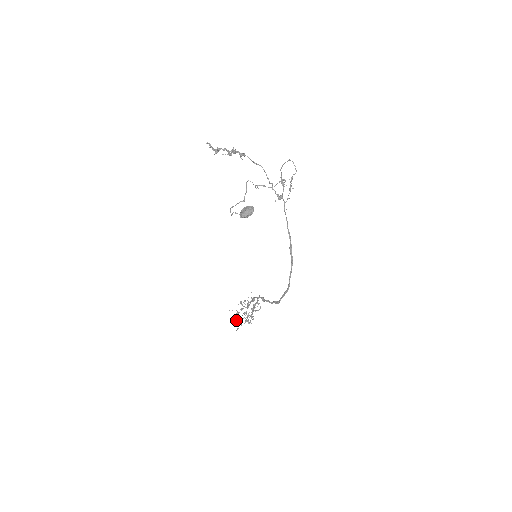
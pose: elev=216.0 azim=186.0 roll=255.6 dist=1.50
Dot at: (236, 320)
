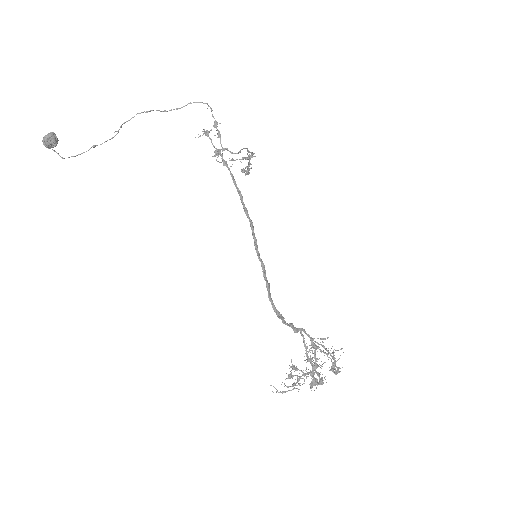
Dot at: (293, 383)
